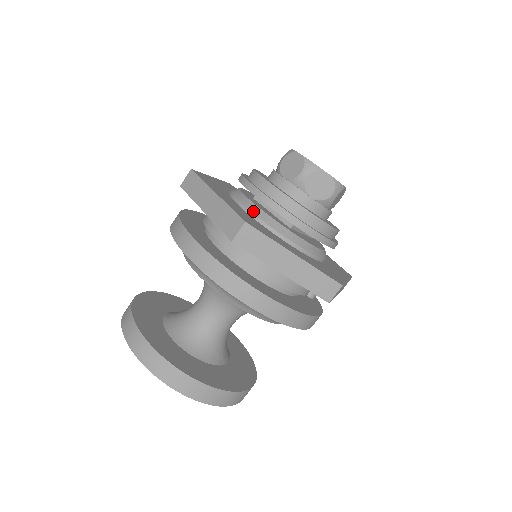
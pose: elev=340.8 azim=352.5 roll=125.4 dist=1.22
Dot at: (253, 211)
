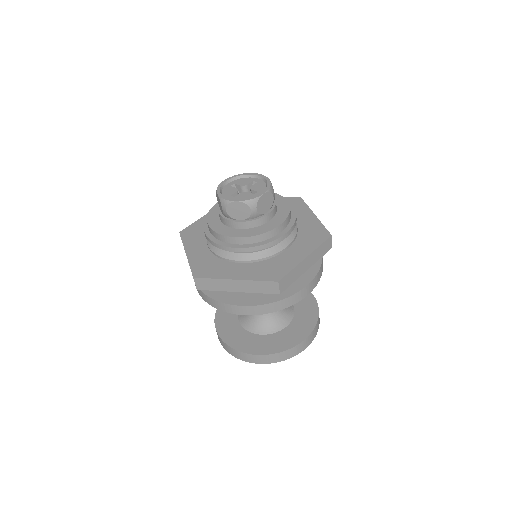
Dot at: (254, 259)
